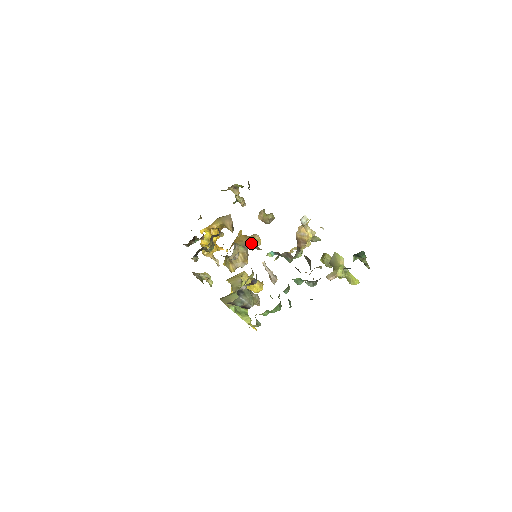
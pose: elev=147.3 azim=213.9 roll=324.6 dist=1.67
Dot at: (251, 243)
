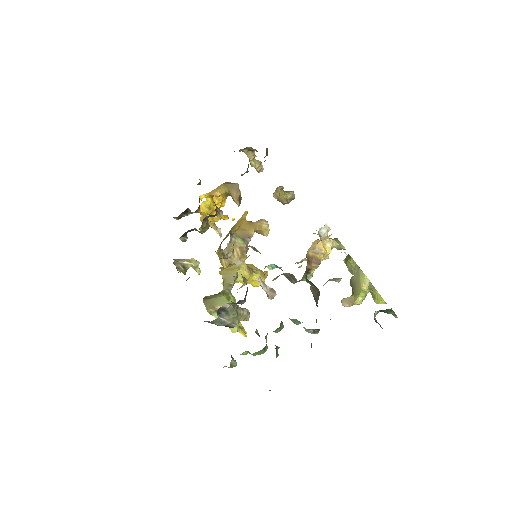
Dot at: (256, 231)
